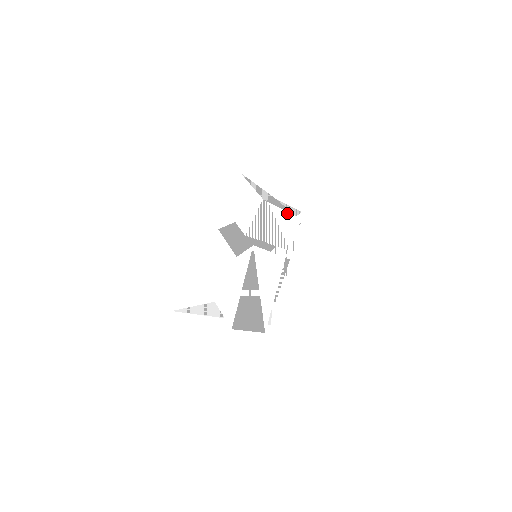
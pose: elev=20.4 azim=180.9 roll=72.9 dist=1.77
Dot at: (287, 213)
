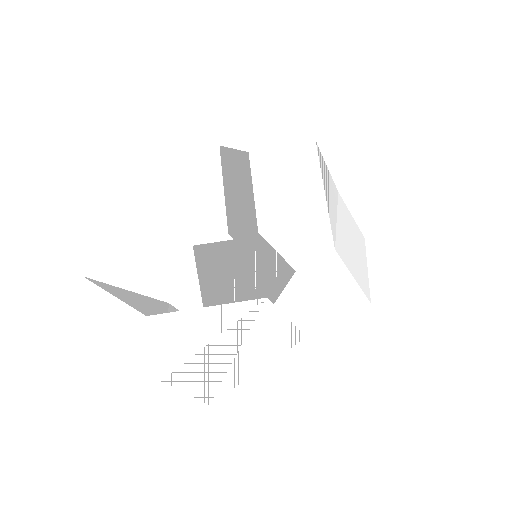
Dot at: occluded
